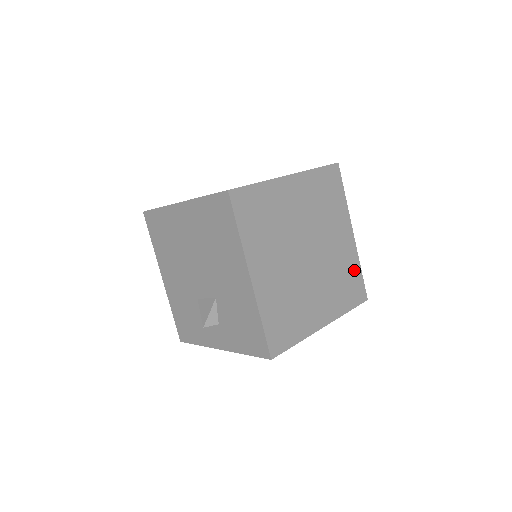
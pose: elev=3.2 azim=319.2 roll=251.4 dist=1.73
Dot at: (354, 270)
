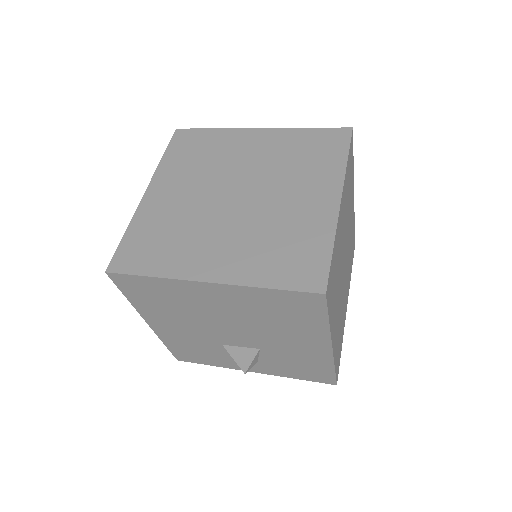
Dot at: (353, 231)
